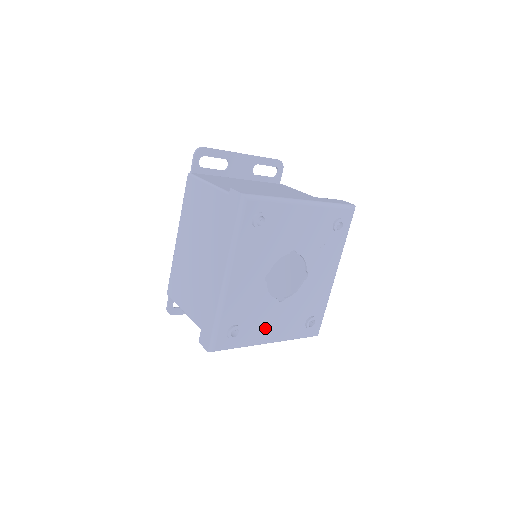
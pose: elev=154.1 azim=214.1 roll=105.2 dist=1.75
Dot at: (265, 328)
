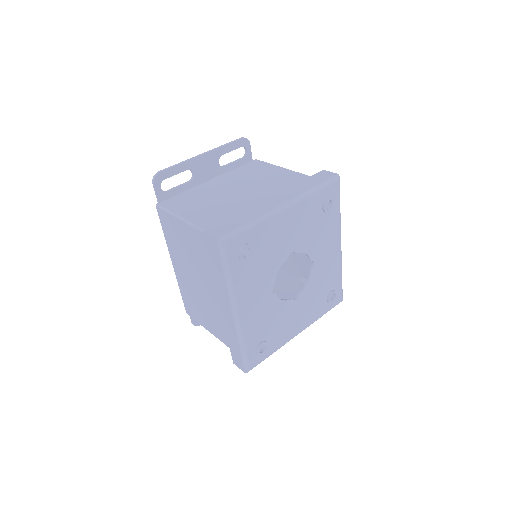
Dot at: (290, 327)
